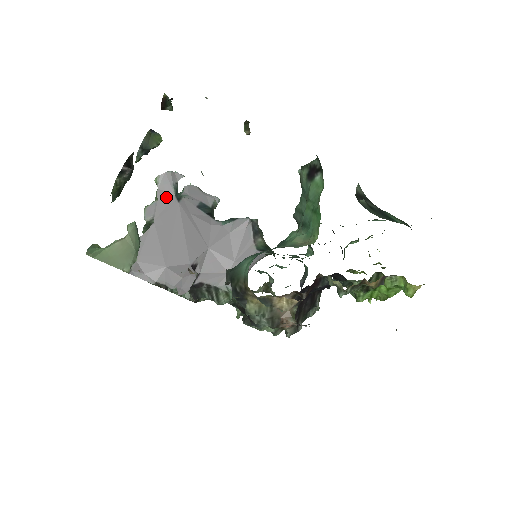
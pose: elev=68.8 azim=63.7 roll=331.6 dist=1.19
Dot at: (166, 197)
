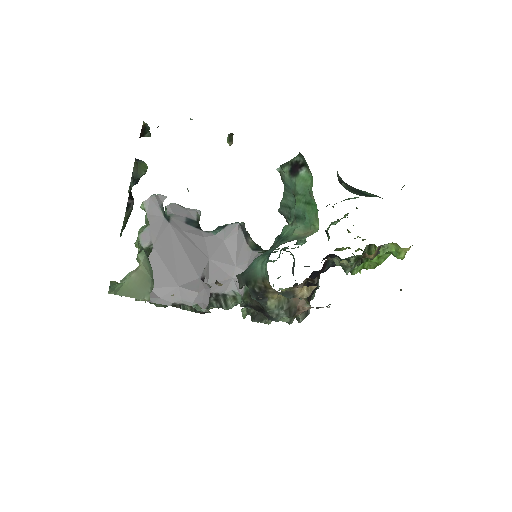
Dot at: (156, 220)
